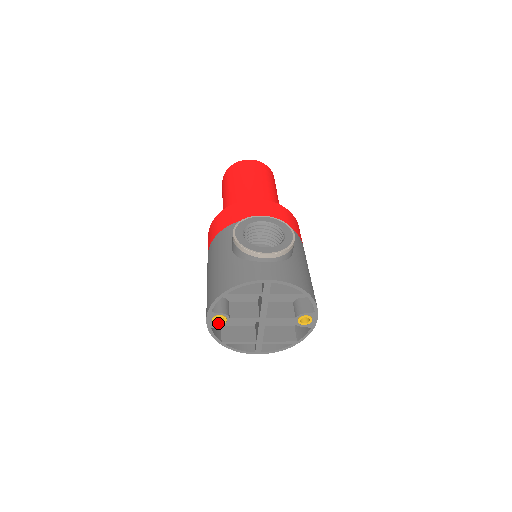
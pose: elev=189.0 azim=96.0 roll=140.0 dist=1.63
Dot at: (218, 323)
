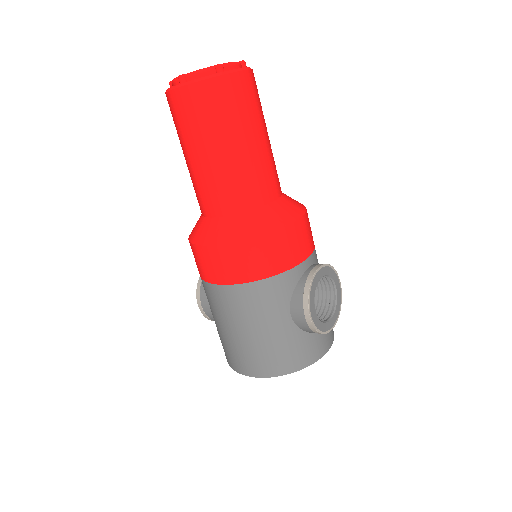
Dot at: occluded
